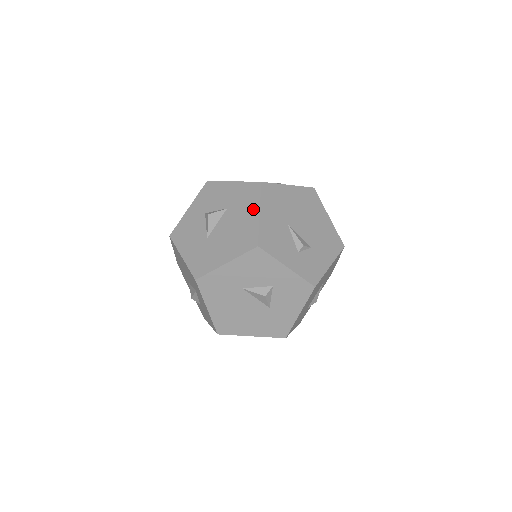
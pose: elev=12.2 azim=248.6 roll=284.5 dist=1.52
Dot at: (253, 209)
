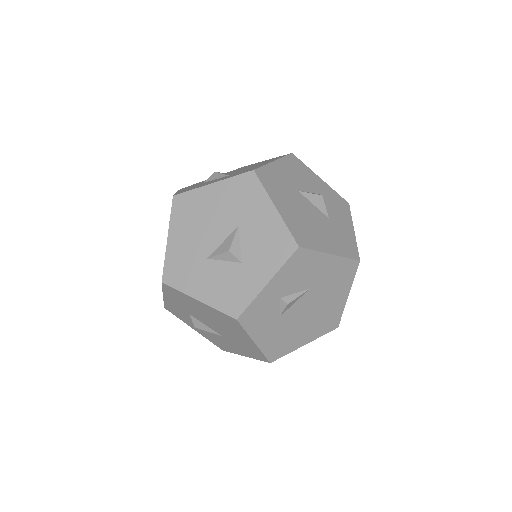
Dot at: (257, 163)
